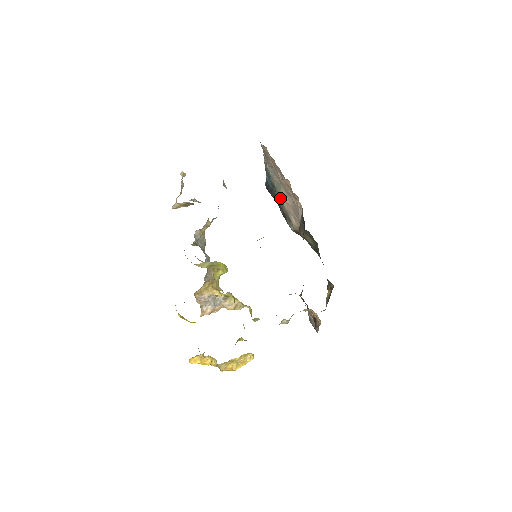
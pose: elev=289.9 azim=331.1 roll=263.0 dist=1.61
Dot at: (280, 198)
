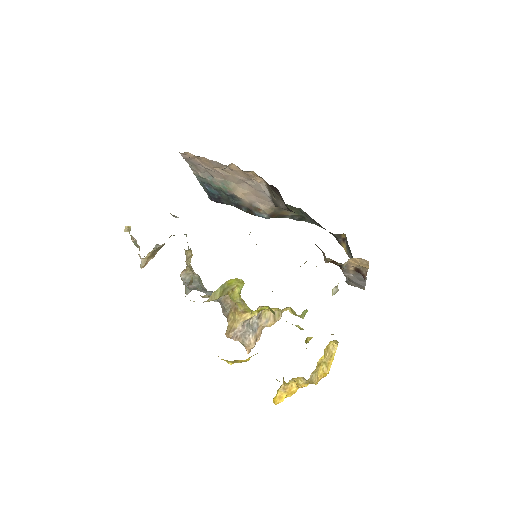
Dot at: (234, 195)
